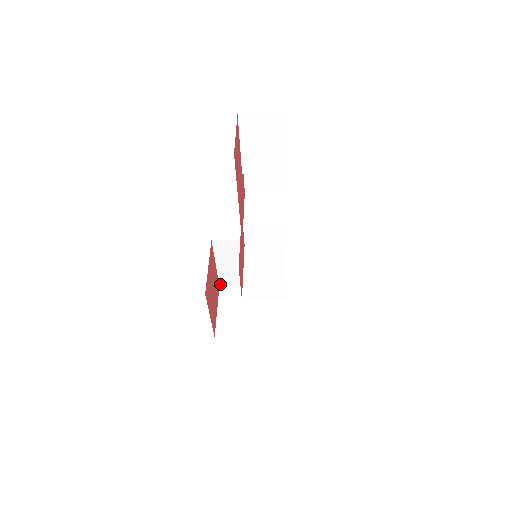
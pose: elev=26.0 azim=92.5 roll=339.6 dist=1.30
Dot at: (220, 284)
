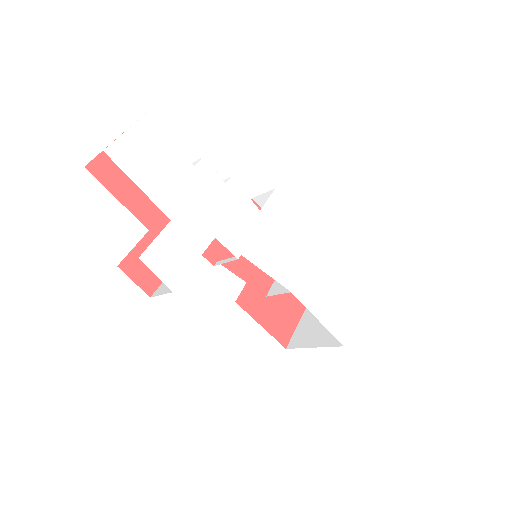
Dot at: occluded
